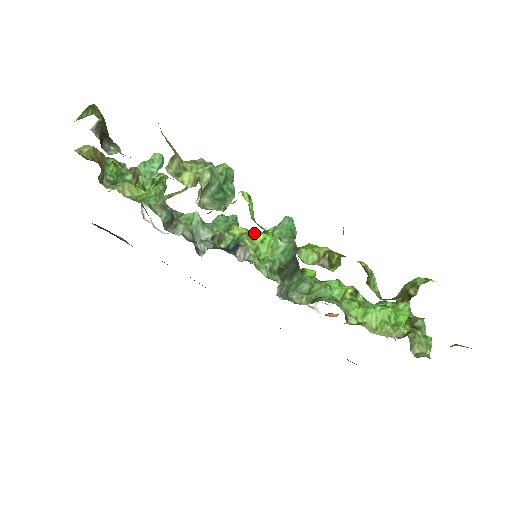
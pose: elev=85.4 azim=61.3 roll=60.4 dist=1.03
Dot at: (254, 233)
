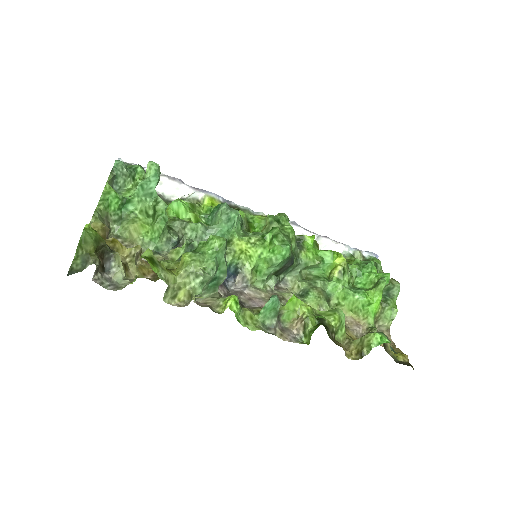
Dot at: (253, 245)
